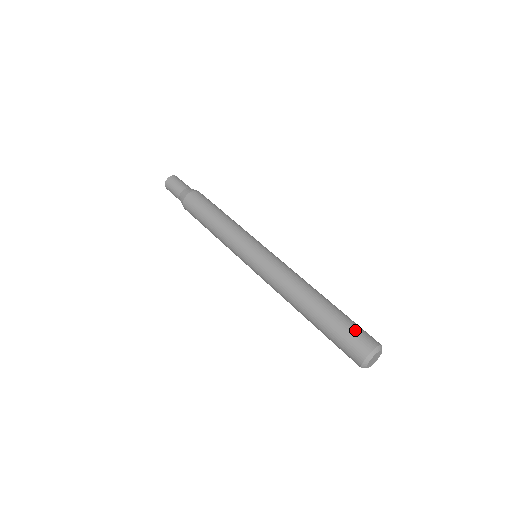
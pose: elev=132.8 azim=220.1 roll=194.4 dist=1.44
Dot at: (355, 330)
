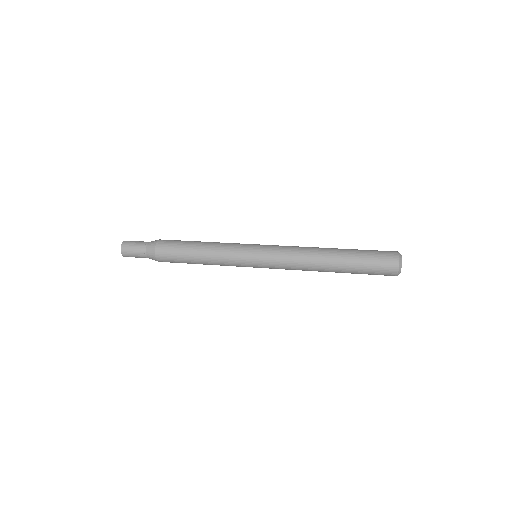
Dot at: (377, 251)
